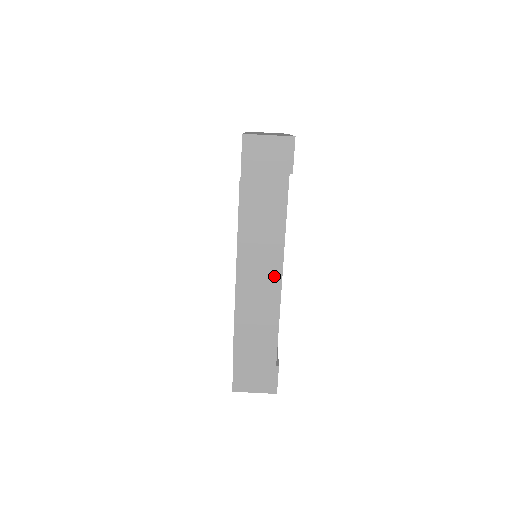
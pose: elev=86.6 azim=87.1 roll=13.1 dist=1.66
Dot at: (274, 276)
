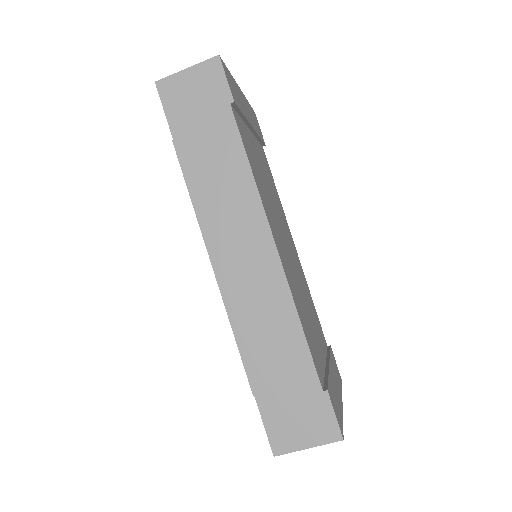
Dot at: (264, 250)
